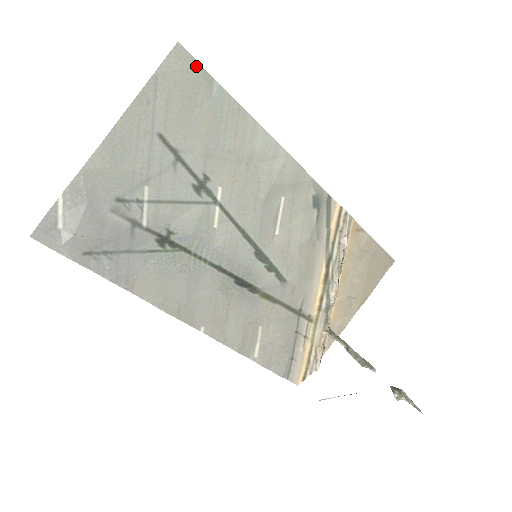
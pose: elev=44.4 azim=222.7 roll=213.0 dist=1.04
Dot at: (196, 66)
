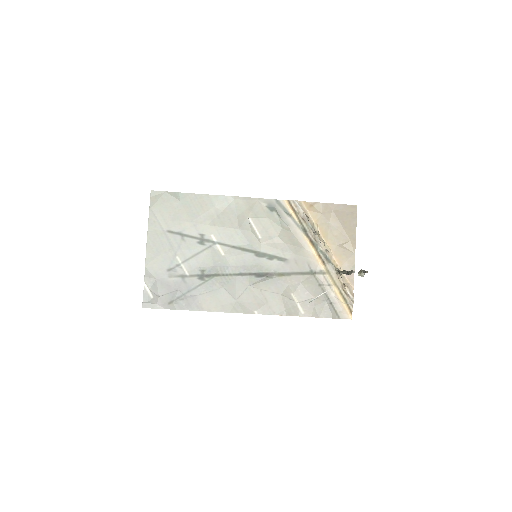
Dot at: (164, 193)
